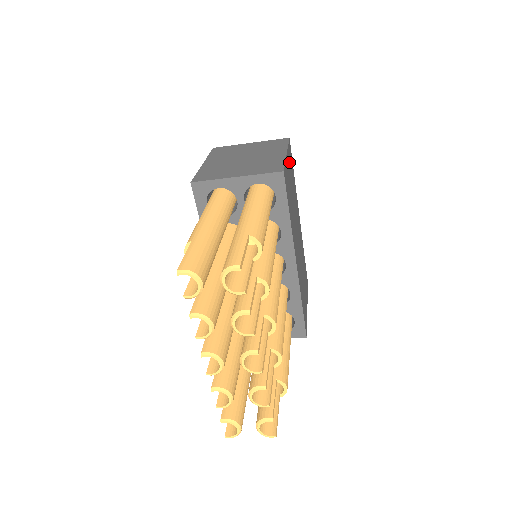
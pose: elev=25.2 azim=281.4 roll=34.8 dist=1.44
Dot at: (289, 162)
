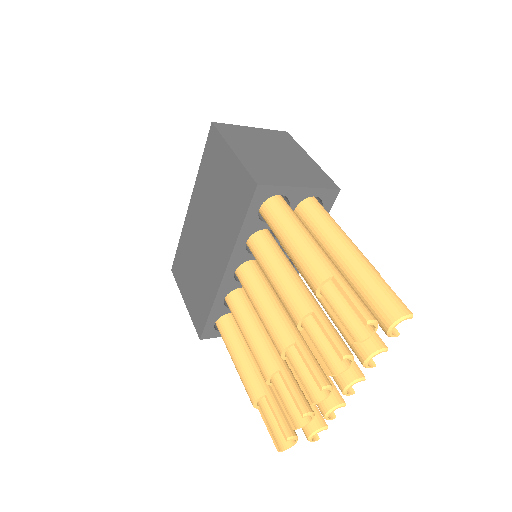
Dot at: occluded
